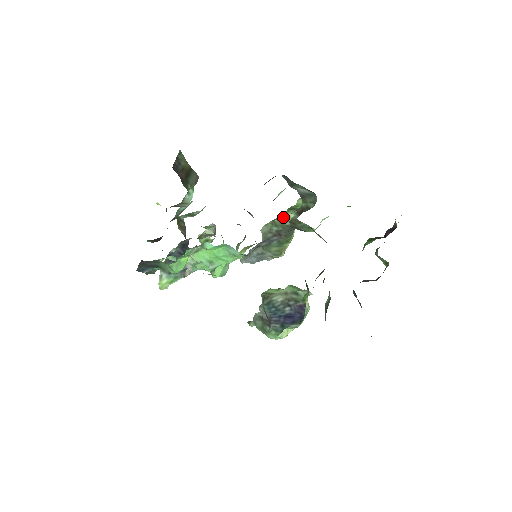
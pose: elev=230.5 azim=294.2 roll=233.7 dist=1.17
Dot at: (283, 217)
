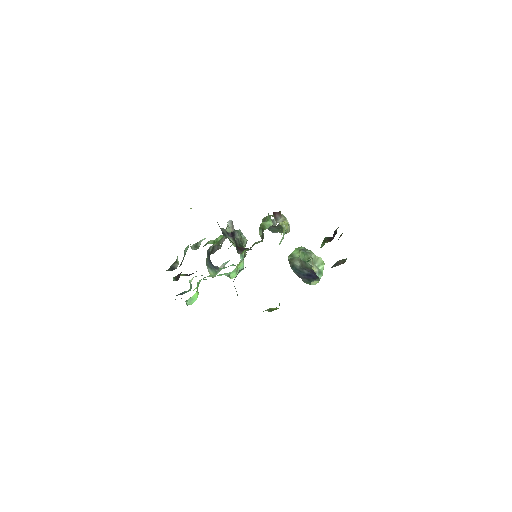
Dot at: occluded
